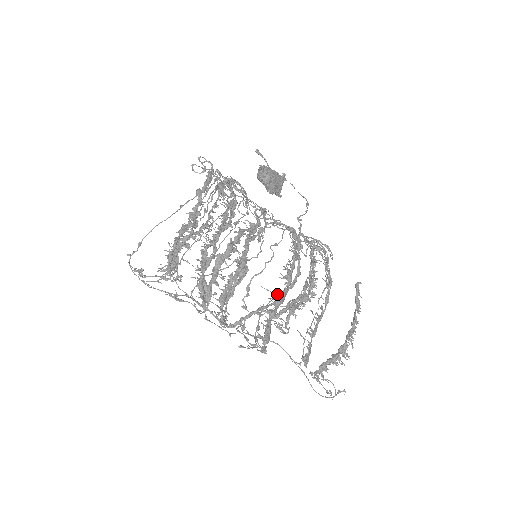
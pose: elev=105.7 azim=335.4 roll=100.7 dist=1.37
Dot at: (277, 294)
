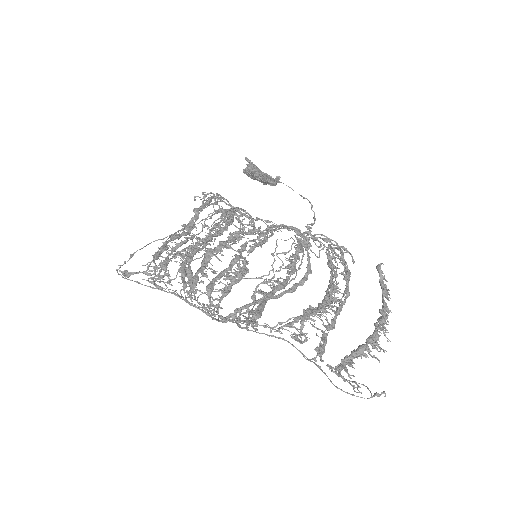
Dot at: (276, 280)
